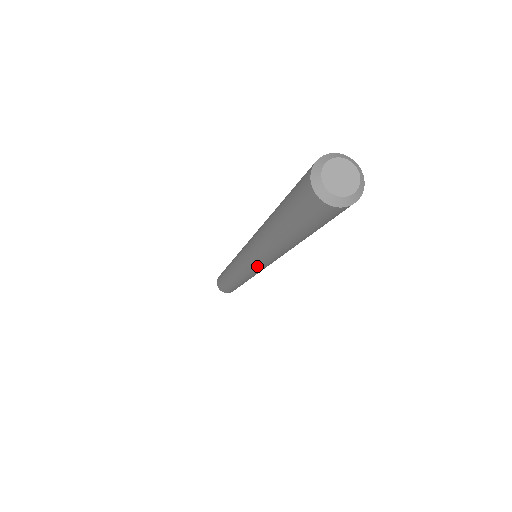
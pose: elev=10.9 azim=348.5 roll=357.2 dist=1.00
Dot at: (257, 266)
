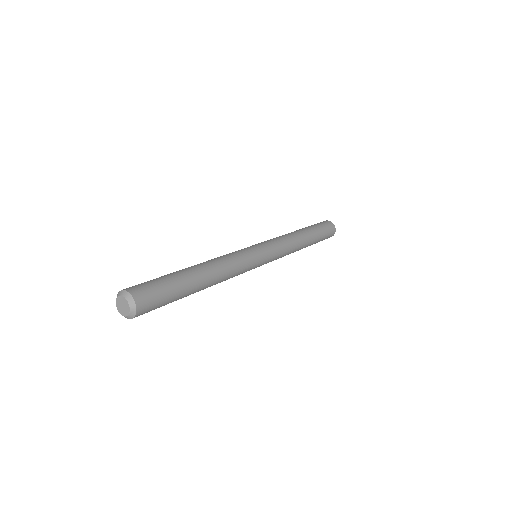
Dot at: occluded
